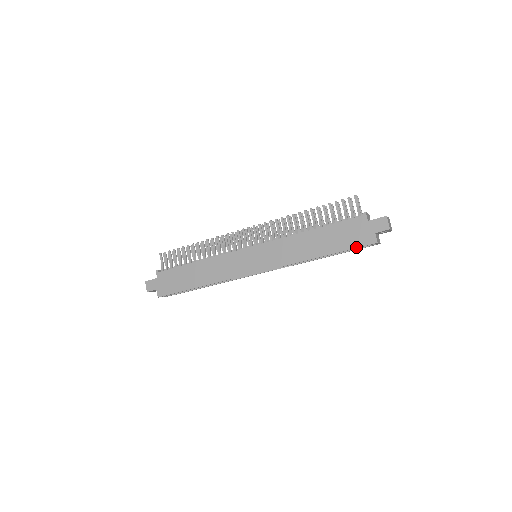
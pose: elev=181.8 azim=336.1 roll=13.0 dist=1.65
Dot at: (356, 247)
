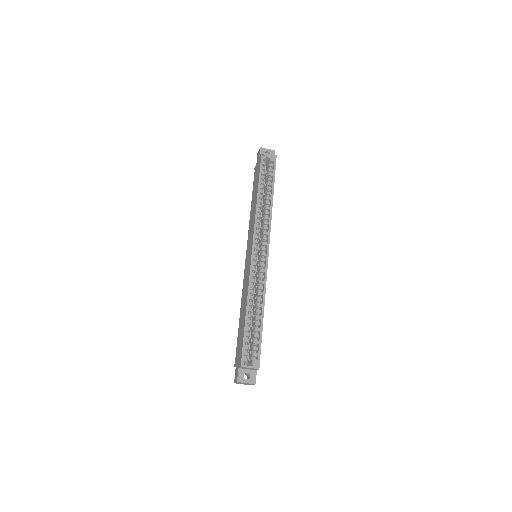
Dot at: (260, 167)
